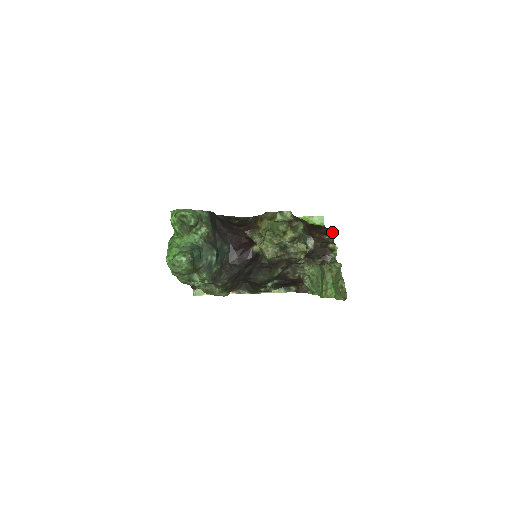
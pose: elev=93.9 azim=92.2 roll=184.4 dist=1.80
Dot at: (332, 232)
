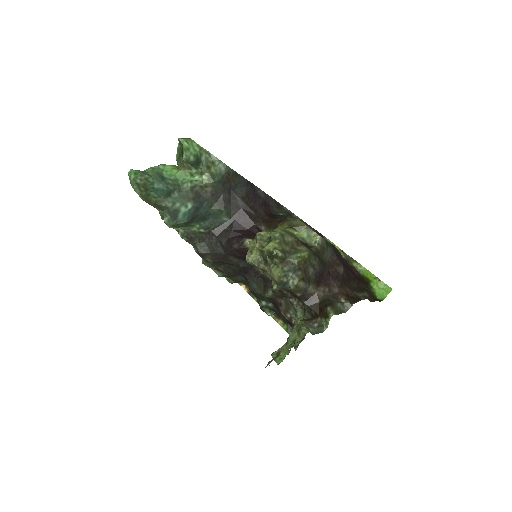
Dot at: (357, 301)
